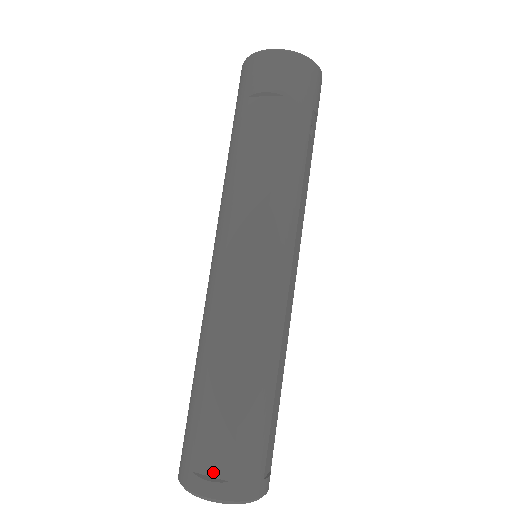
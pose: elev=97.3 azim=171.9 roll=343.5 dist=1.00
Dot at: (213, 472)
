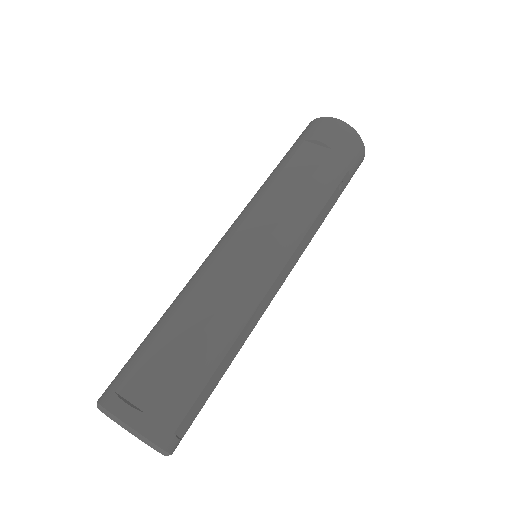
Dot at: (134, 399)
